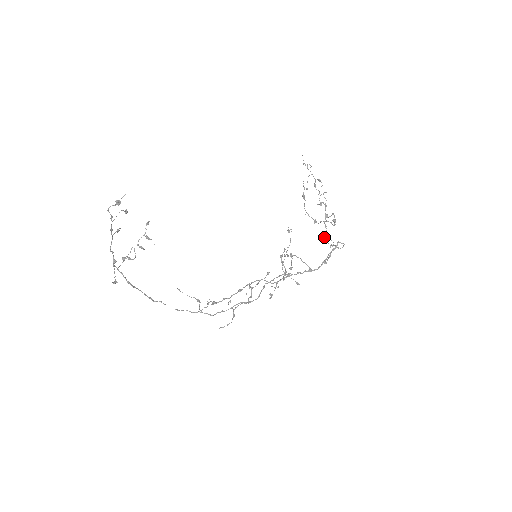
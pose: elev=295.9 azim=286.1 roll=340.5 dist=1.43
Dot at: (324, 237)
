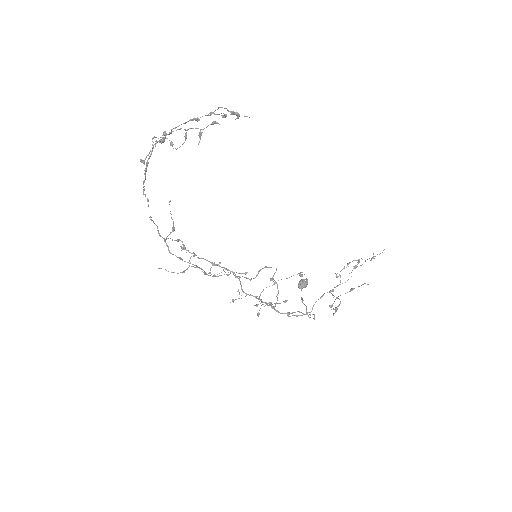
Dot at: (304, 286)
